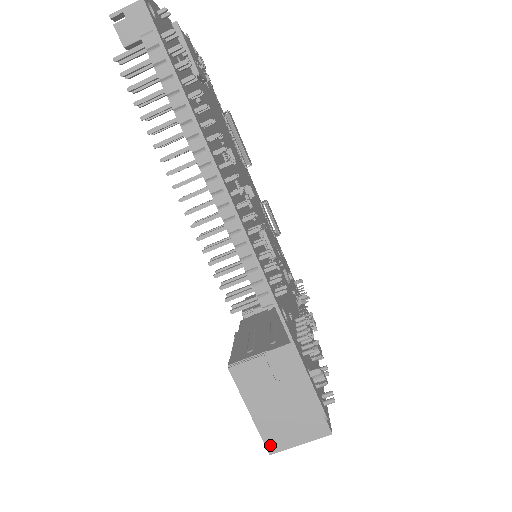
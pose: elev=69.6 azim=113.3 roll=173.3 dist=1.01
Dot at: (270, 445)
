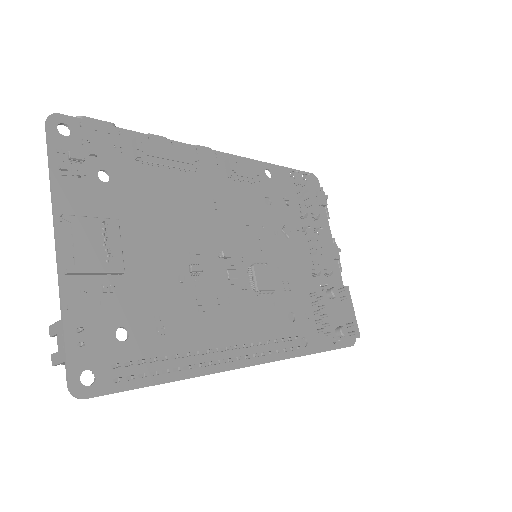
Dot at: occluded
